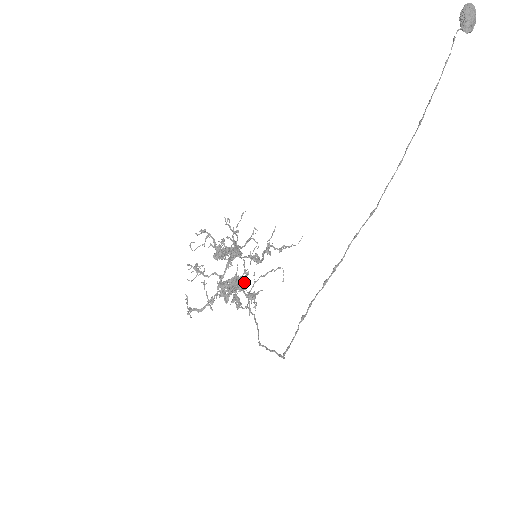
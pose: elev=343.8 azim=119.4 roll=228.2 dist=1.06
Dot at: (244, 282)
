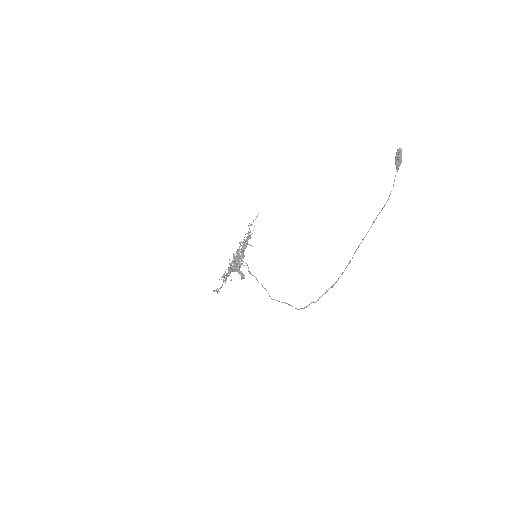
Dot at: occluded
